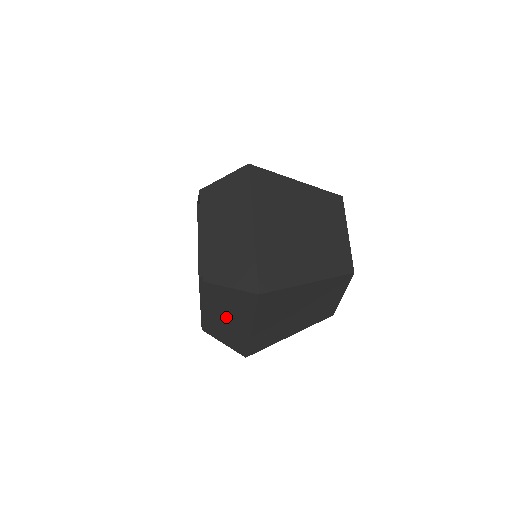
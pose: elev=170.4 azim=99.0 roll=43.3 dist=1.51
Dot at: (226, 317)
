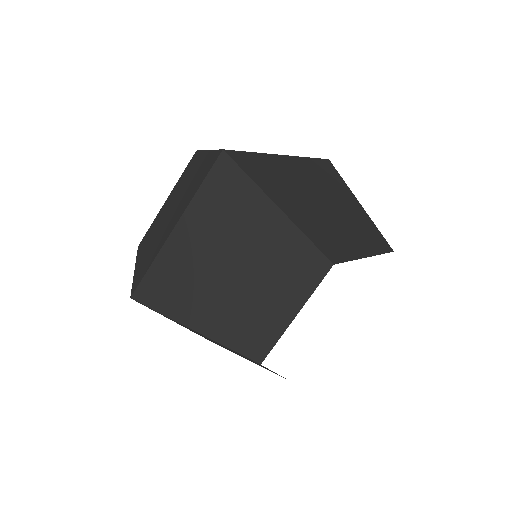
Dot at: occluded
